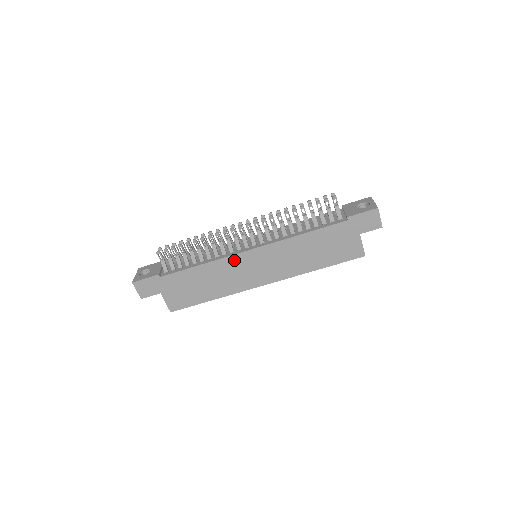
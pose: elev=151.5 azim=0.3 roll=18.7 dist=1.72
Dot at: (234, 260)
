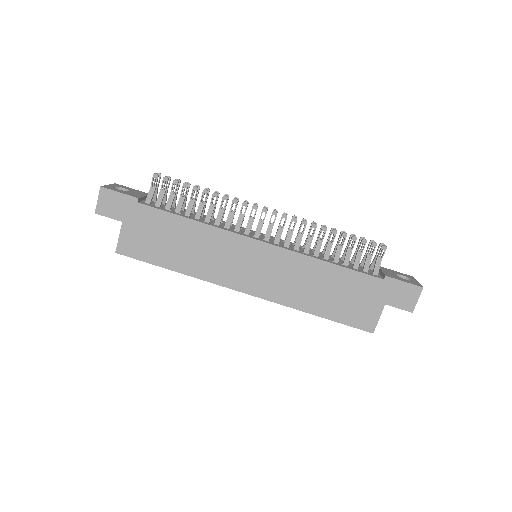
Dot at: (234, 240)
